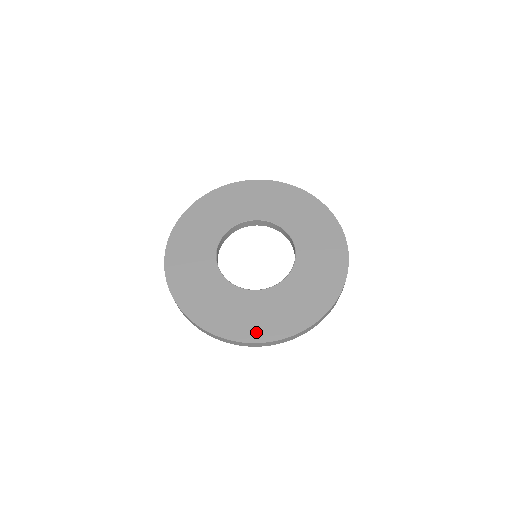
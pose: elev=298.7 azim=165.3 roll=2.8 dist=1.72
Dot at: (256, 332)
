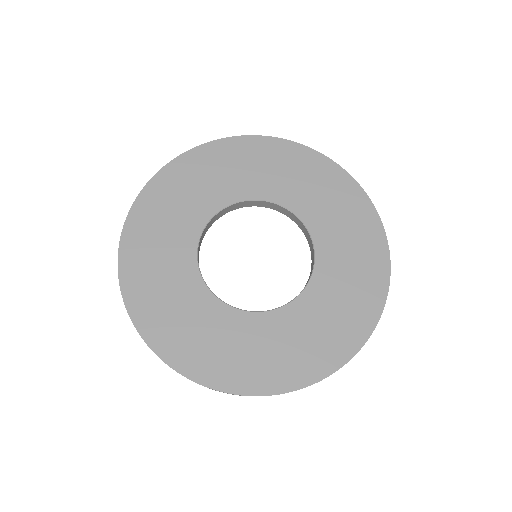
Dot at: (302, 370)
